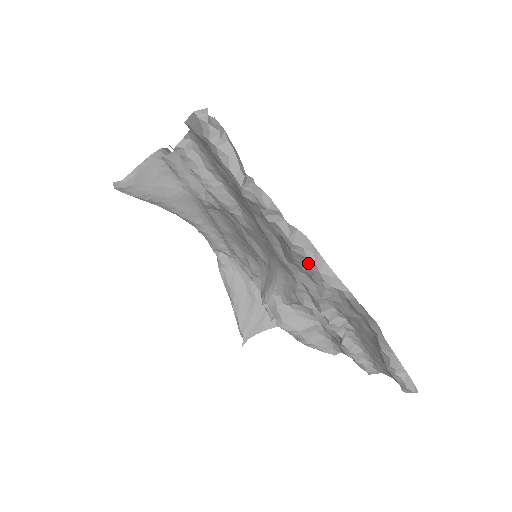
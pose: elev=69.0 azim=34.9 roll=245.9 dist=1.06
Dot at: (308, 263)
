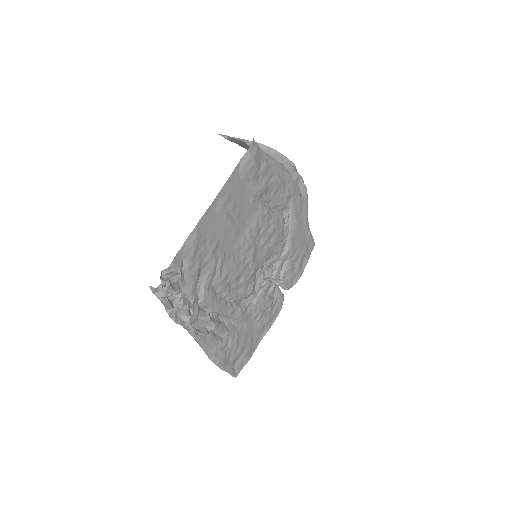
Dot at: occluded
